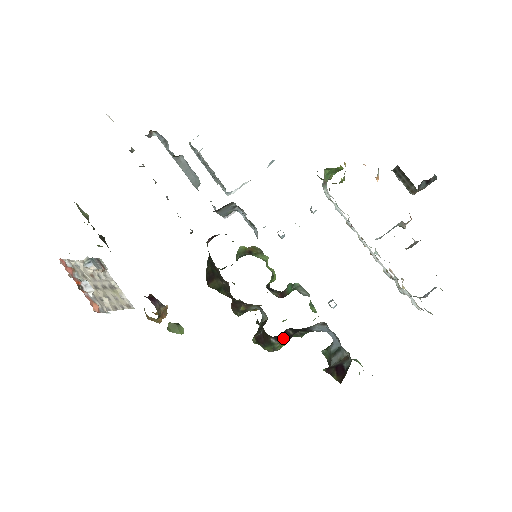
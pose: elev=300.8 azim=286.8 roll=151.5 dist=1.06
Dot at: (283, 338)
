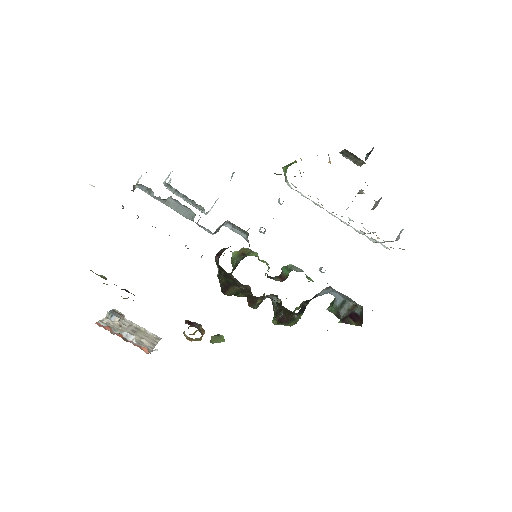
Dot at: (301, 311)
